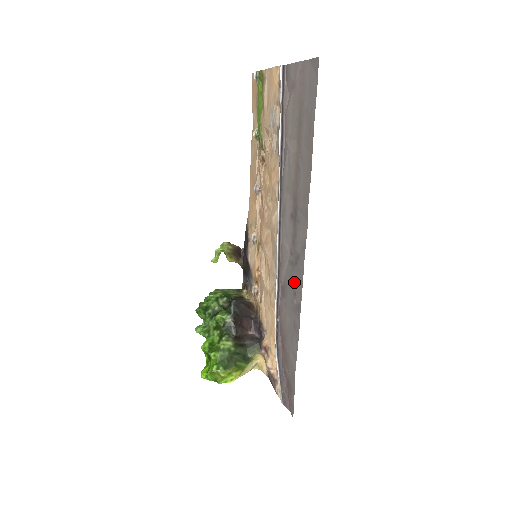
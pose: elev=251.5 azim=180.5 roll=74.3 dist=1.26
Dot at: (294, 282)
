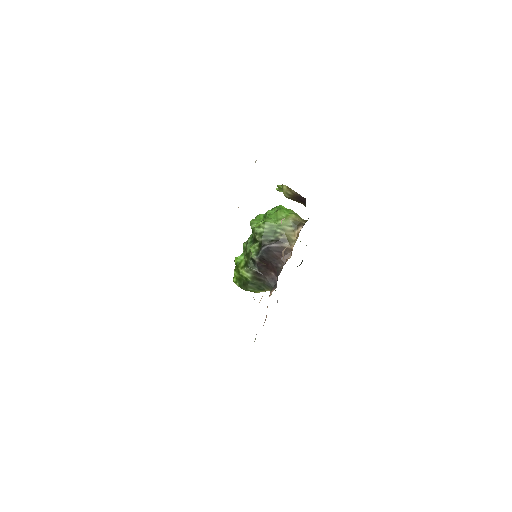
Dot at: occluded
